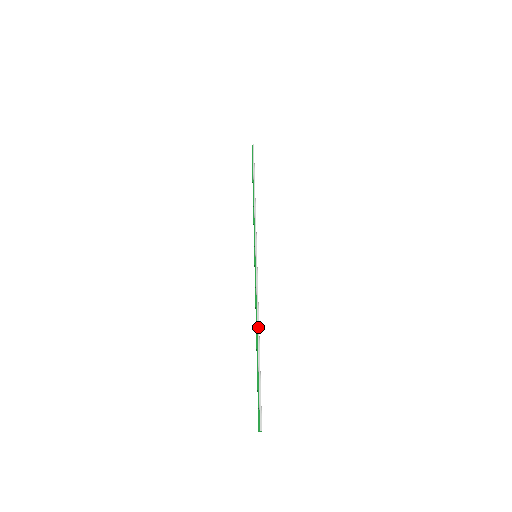
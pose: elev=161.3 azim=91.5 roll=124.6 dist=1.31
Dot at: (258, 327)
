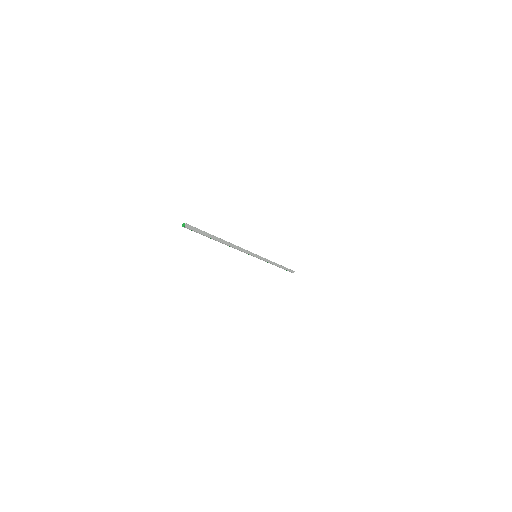
Dot at: (229, 242)
